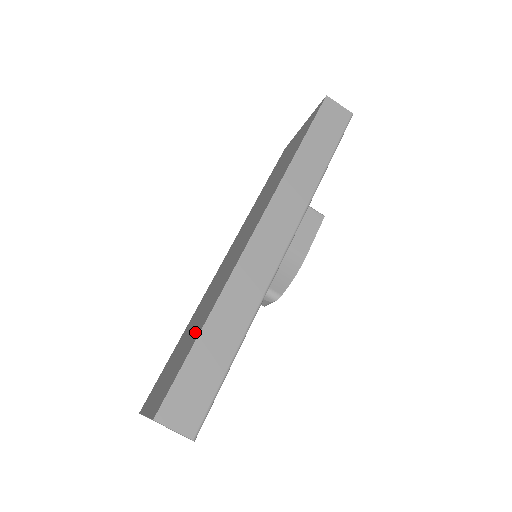
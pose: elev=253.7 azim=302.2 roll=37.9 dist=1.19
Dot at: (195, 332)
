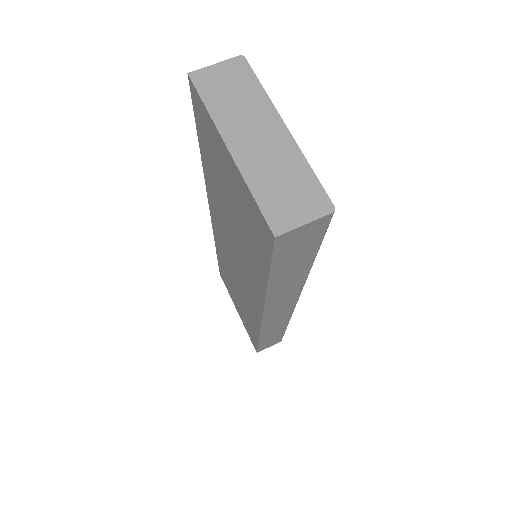
Dot at: (212, 177)
